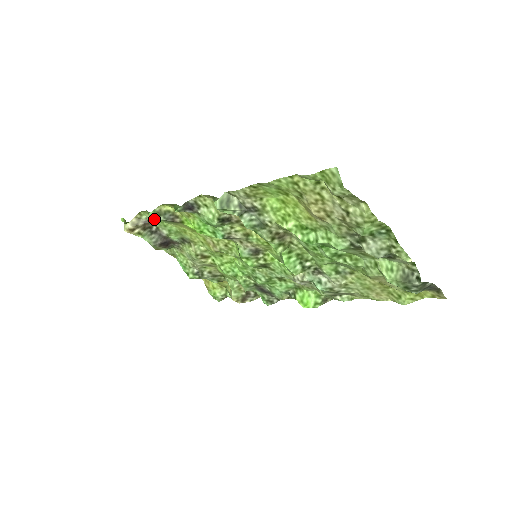
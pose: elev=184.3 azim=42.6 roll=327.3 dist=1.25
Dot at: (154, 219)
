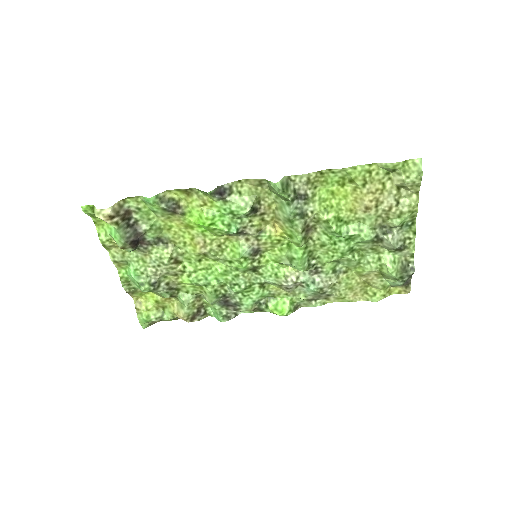
Dot at: (139, 209)
